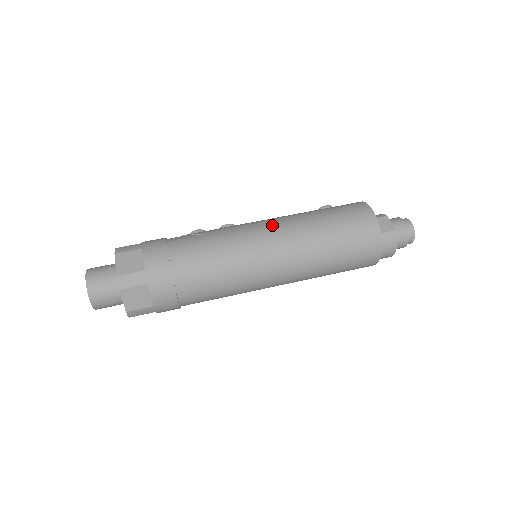
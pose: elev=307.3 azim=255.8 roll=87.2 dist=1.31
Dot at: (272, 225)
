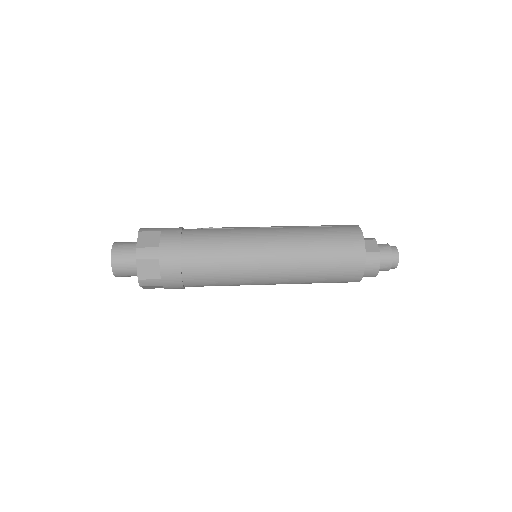
Dot at: (272, 230)
